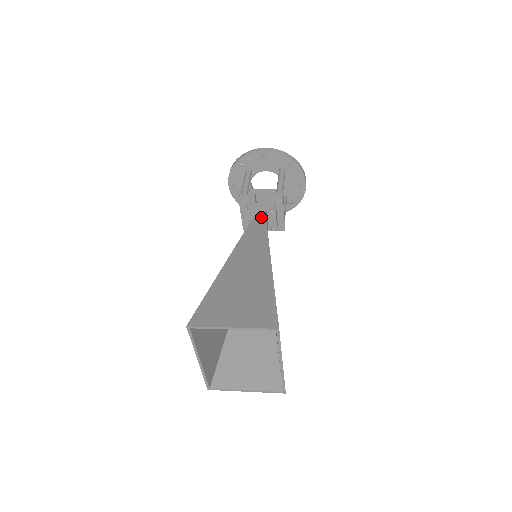
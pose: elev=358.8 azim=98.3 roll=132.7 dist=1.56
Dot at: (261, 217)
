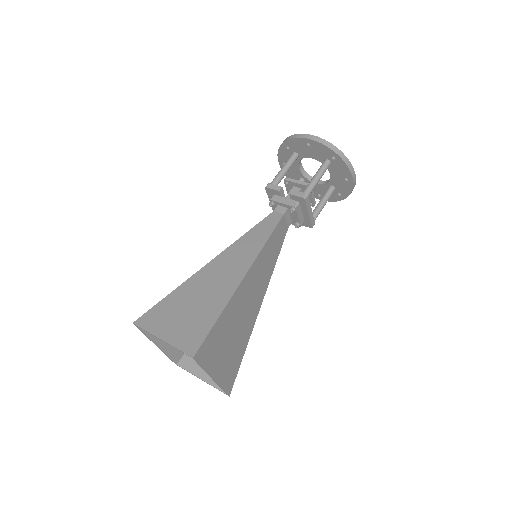
Dot at: (278, 215)
